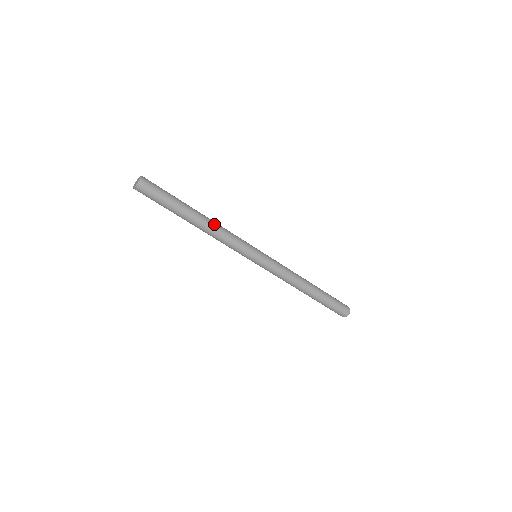
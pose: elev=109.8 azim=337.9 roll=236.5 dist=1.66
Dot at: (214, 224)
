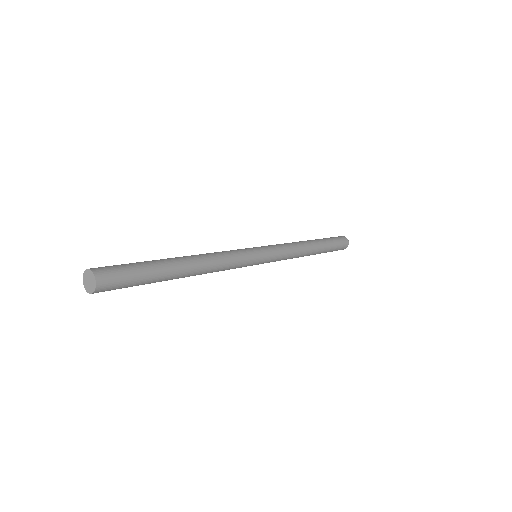
Dot at: (206, 259)
